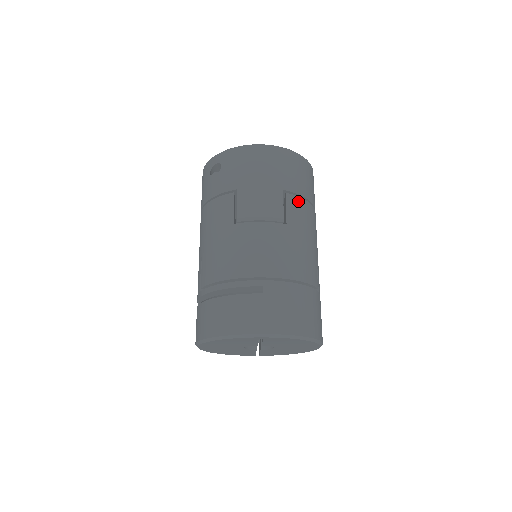
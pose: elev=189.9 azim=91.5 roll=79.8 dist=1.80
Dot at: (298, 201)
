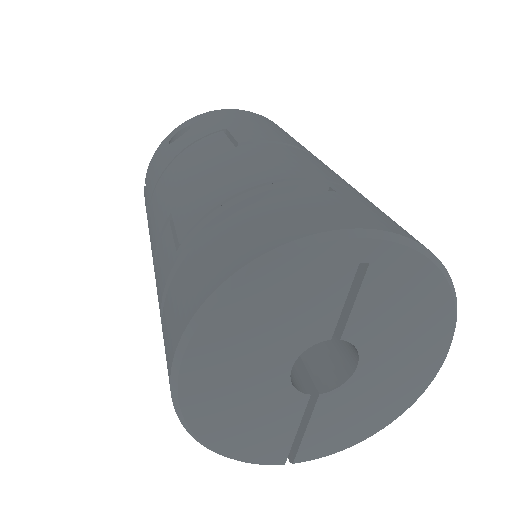
Dot at: occluded
